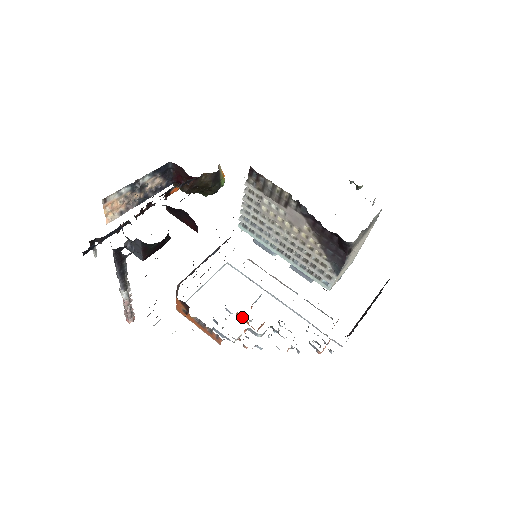
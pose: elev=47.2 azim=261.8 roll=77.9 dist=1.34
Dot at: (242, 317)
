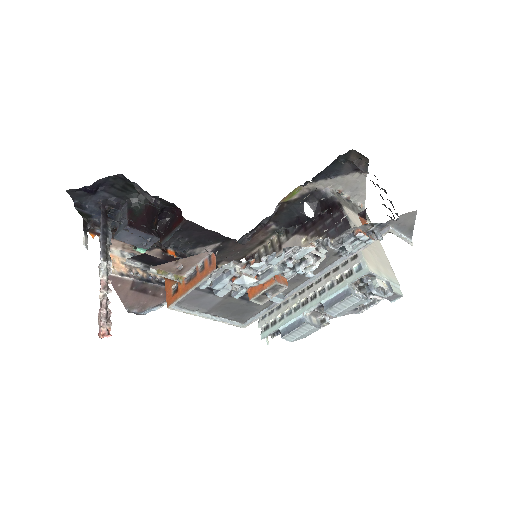
Dot at: (254, 289)
